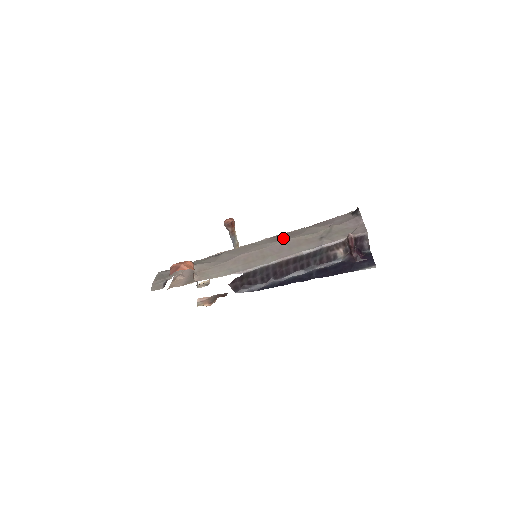
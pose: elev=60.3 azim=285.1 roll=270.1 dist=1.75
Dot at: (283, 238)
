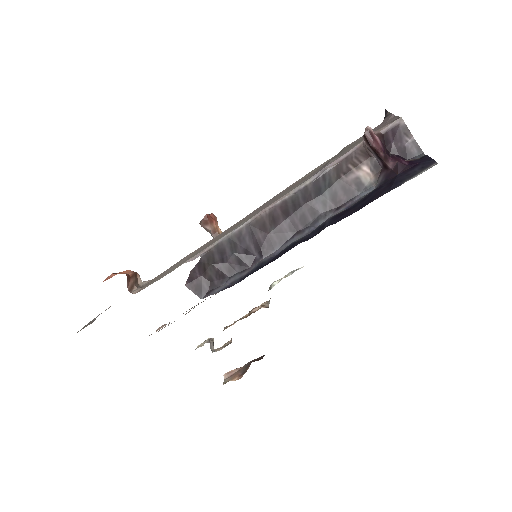
Dot at: occluded
